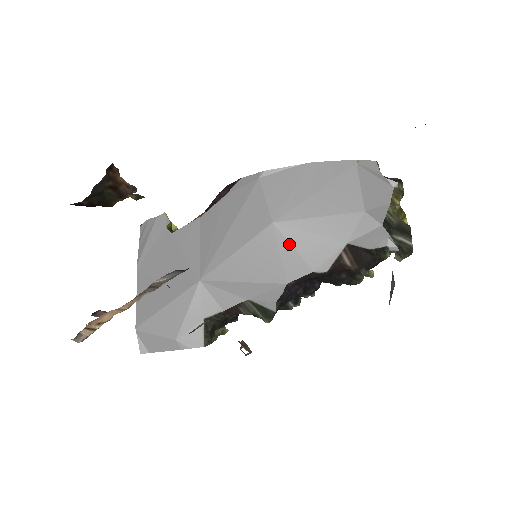
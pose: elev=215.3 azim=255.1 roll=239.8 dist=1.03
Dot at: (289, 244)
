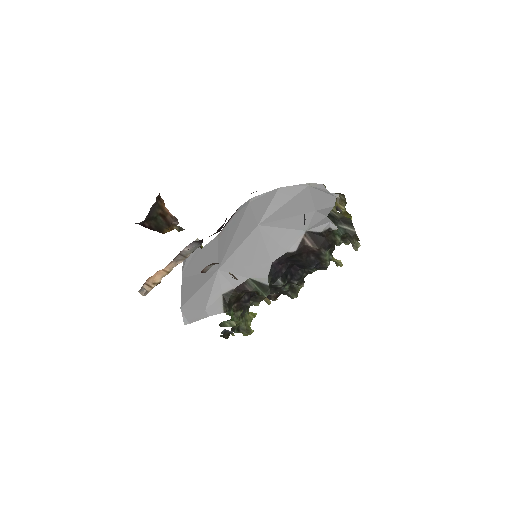
Dot at: (270, 237)
